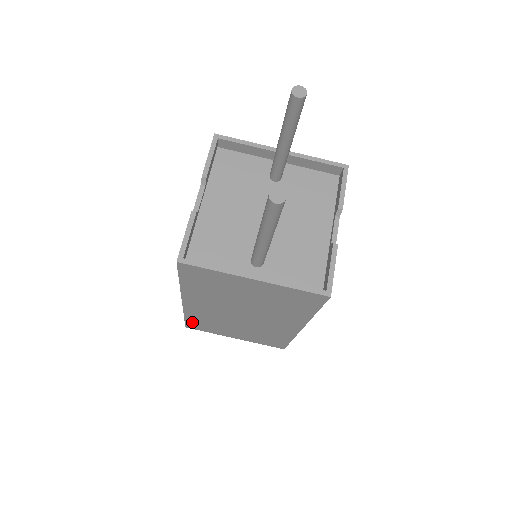
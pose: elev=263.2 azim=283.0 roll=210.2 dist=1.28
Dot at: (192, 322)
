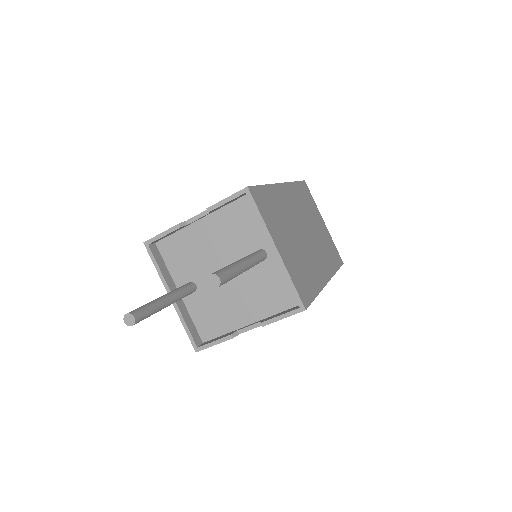
Dot at: occluded
